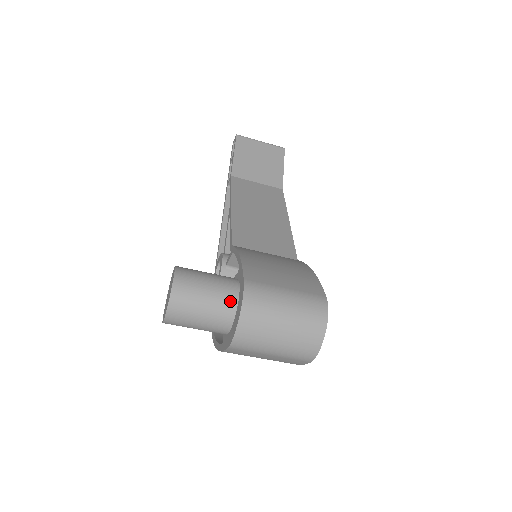
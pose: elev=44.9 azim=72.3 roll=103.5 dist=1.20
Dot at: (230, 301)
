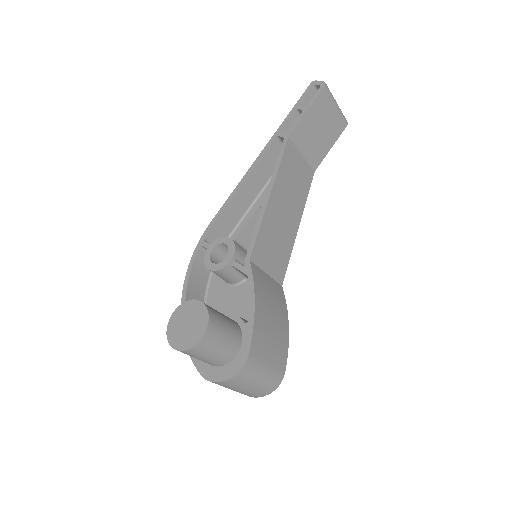
Dot at: (228, 359)
